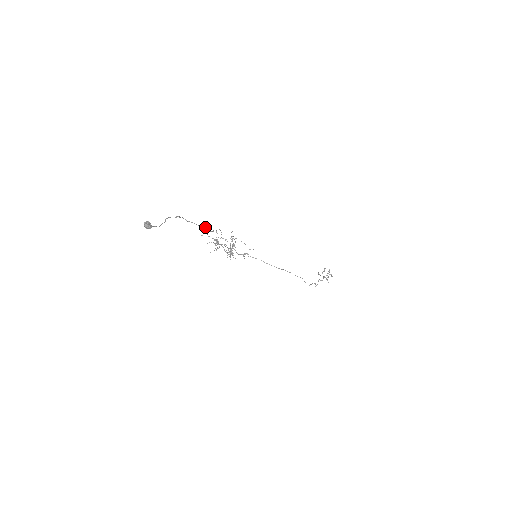
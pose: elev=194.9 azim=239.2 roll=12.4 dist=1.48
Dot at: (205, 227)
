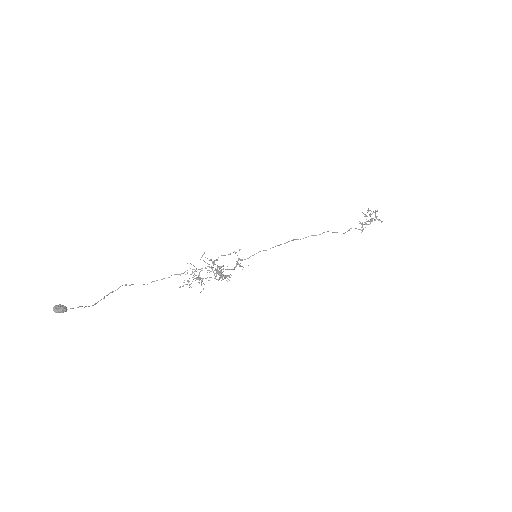
Dot at: occluded
